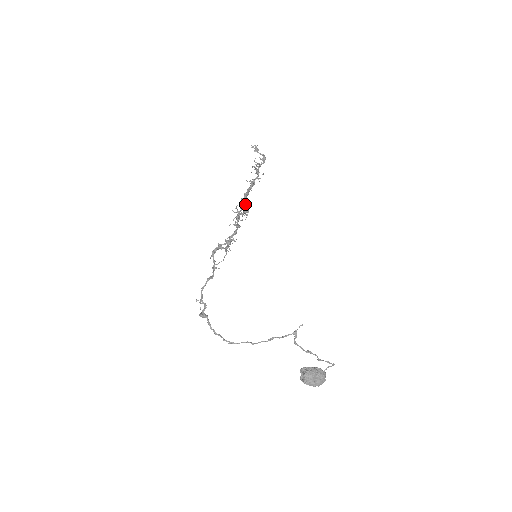
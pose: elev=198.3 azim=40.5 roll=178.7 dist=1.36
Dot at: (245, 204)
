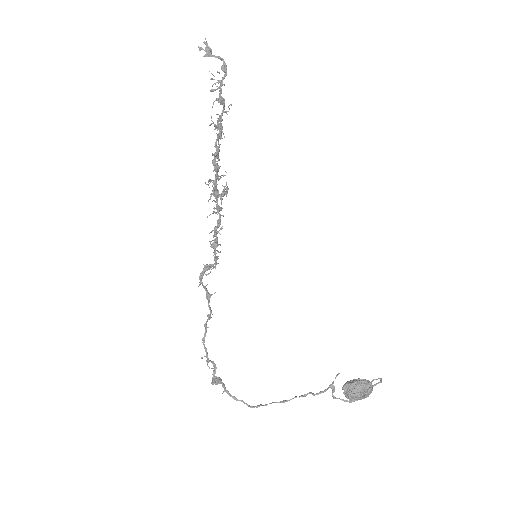
Dot at: (219, 167)
